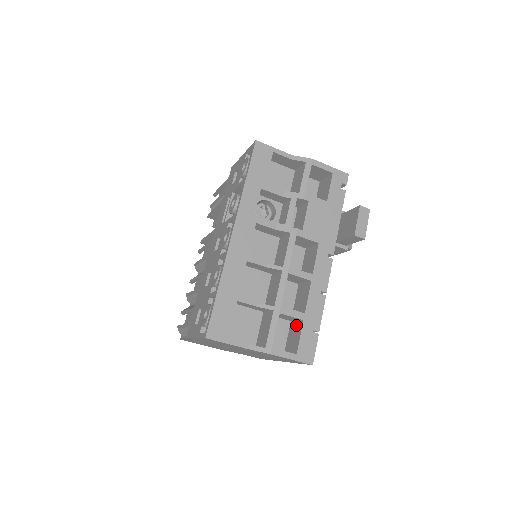
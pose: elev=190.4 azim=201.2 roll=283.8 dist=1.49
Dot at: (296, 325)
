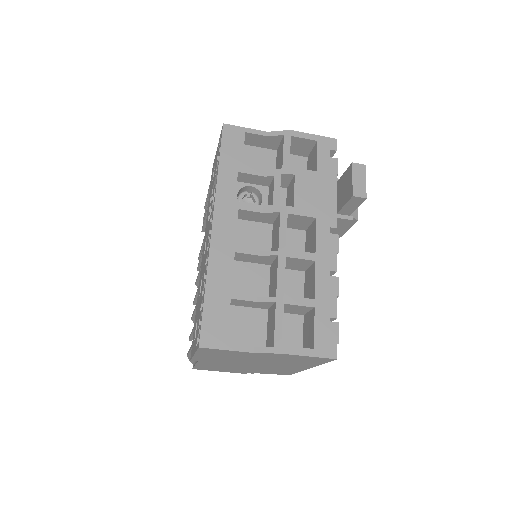
Dot at: (309, 316)
